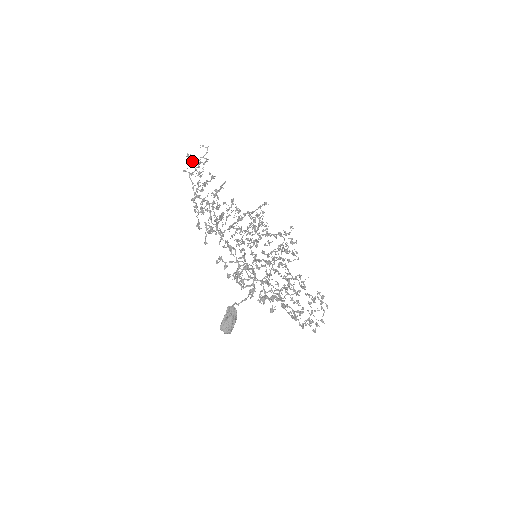
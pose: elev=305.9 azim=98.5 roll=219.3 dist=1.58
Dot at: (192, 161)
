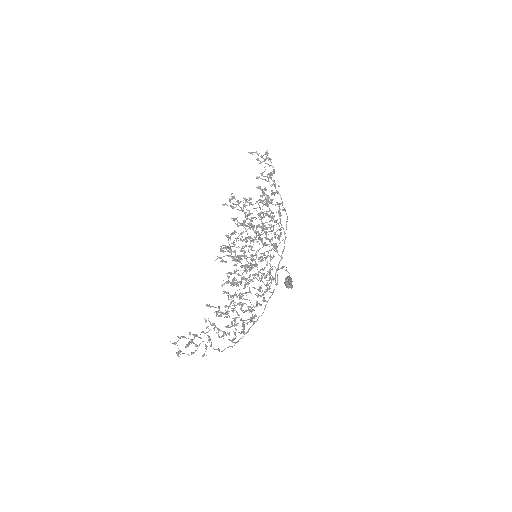
Dot at: occluded
